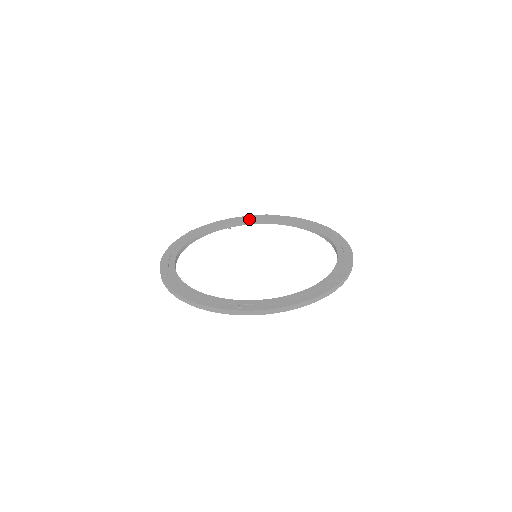
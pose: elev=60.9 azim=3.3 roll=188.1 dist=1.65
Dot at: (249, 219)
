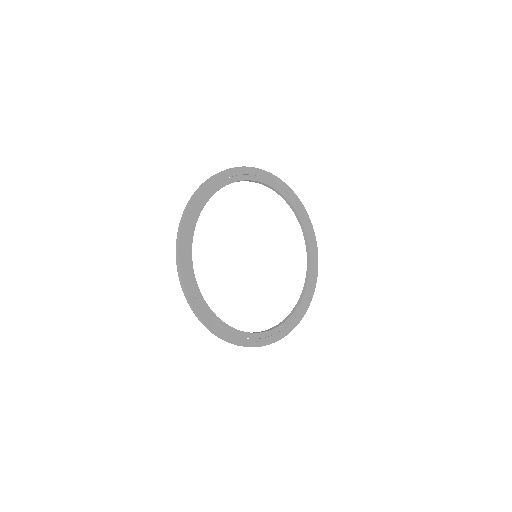
Dot at: (243, 176)
